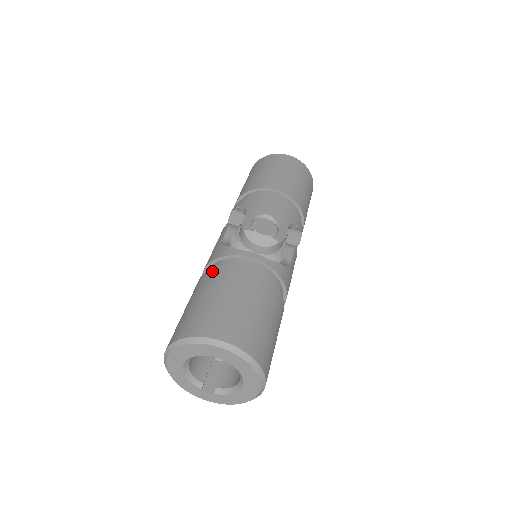
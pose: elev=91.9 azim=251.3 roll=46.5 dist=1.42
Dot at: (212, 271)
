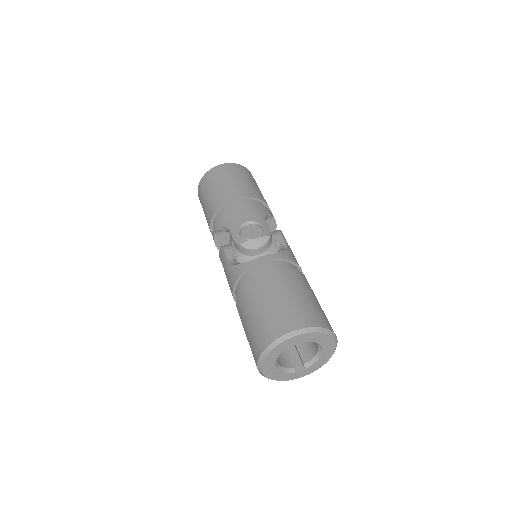
Dot at: (243, 289)
